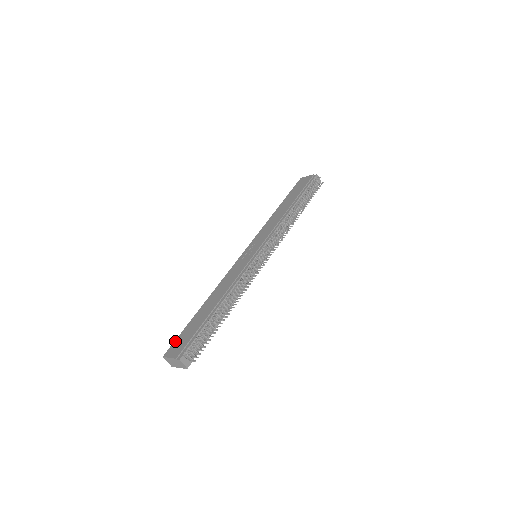
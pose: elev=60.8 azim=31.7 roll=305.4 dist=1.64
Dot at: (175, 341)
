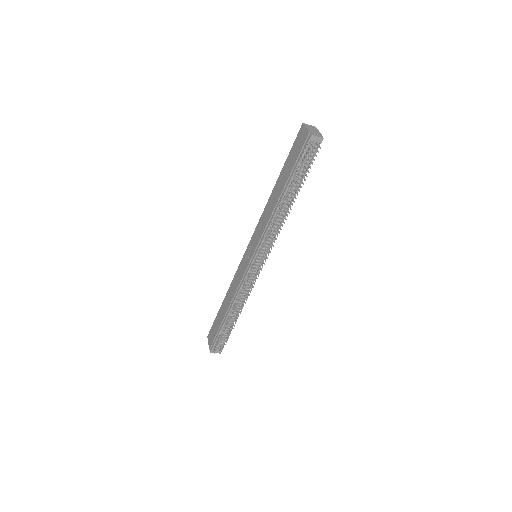
Dot at: (211, 327)
